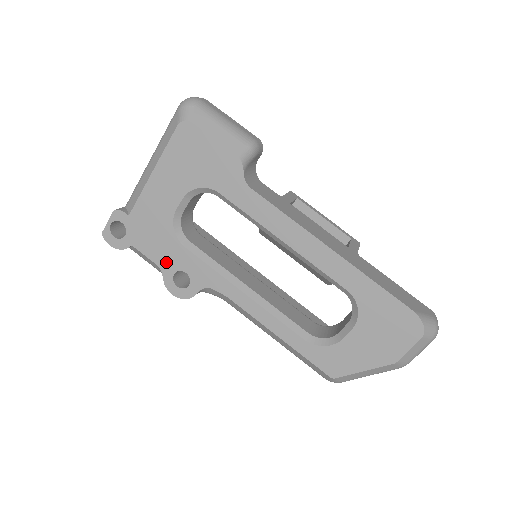
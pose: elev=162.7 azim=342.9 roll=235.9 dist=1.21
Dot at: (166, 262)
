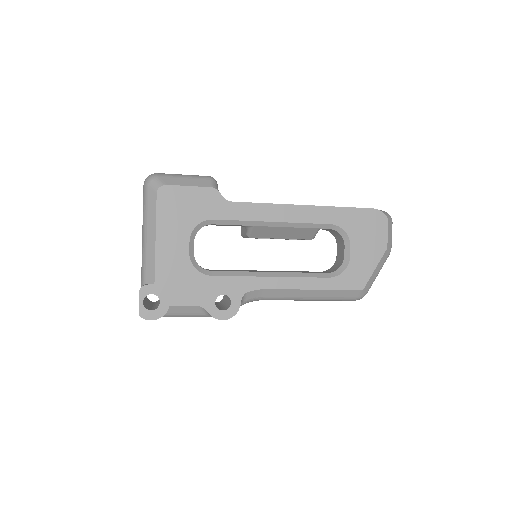
Dot at: (204, 298)
